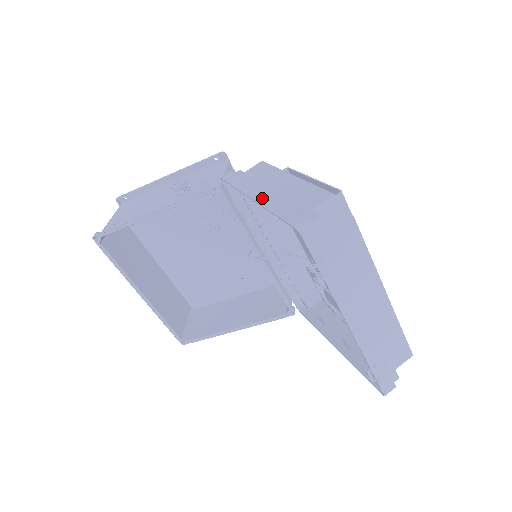
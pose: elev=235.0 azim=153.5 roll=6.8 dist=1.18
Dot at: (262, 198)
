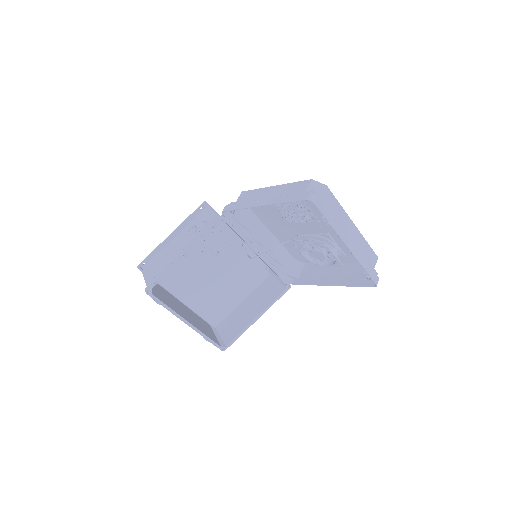
Dot at: (269, 202)
